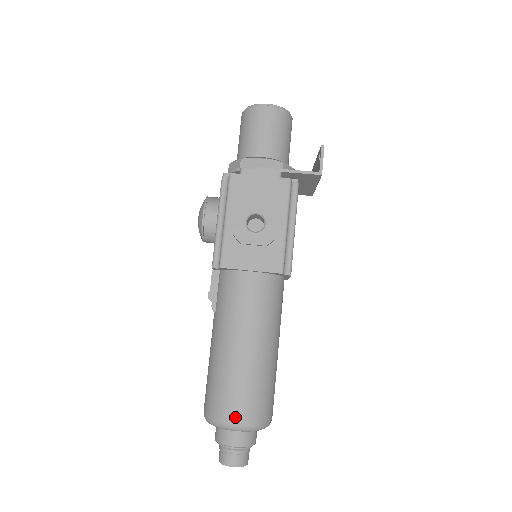
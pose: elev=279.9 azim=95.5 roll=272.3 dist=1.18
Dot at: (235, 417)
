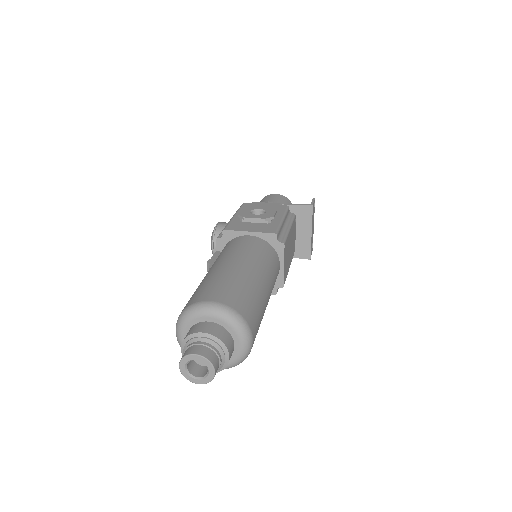
Dot at: (212, 298)
